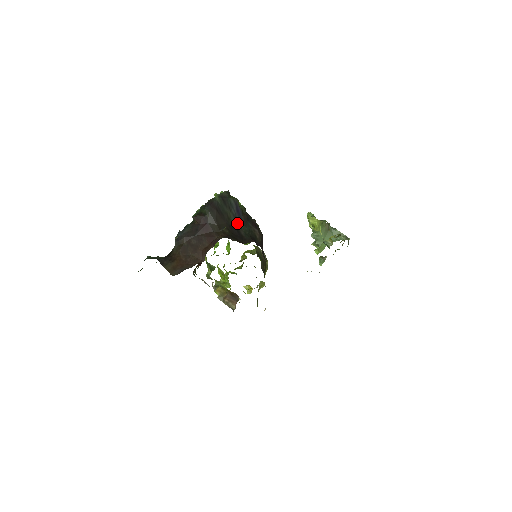
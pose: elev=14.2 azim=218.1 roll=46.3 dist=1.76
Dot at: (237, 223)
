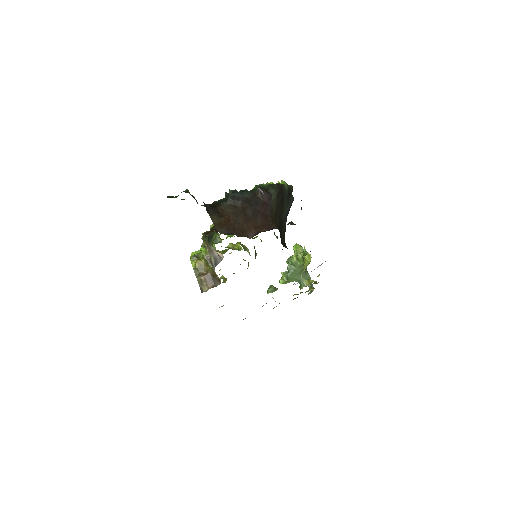
Dot at: (284, 221)
